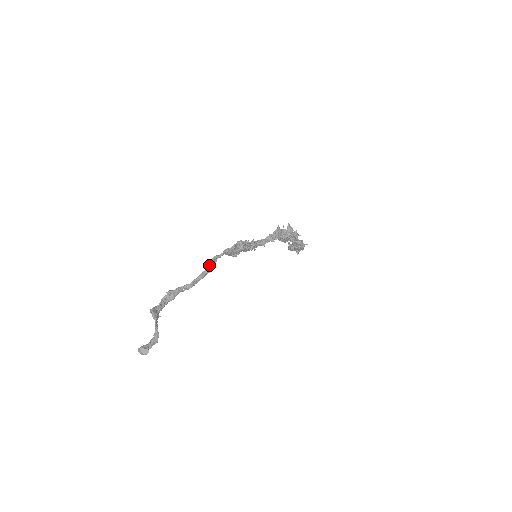
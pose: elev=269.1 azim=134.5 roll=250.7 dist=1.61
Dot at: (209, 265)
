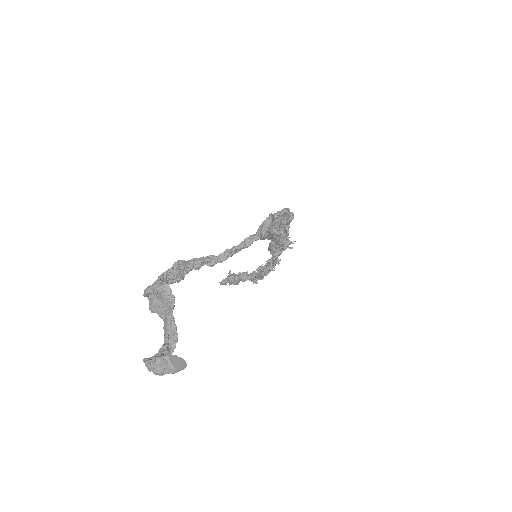
Dot at: (263, 225)
